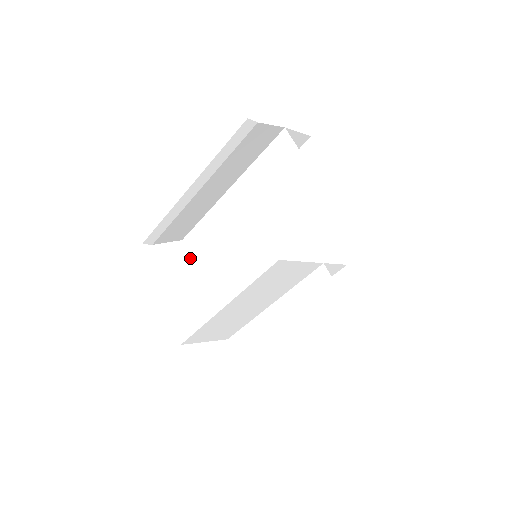
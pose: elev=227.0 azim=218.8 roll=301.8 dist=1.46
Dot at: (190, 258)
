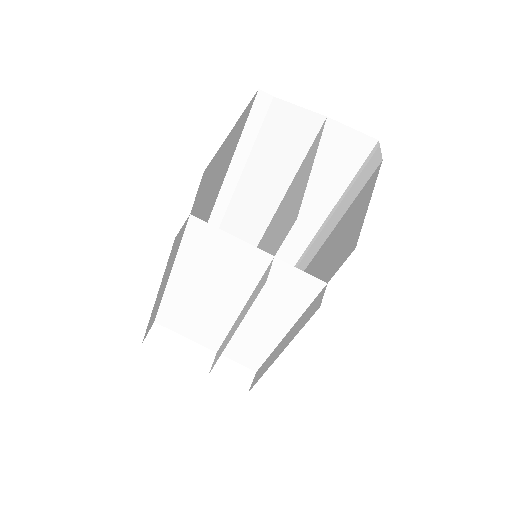
Dot at: occluded
